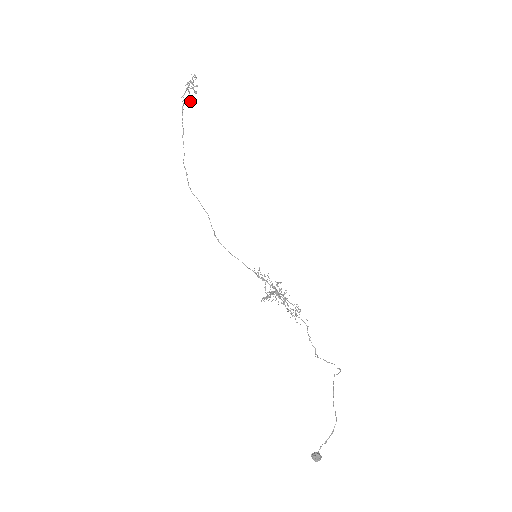
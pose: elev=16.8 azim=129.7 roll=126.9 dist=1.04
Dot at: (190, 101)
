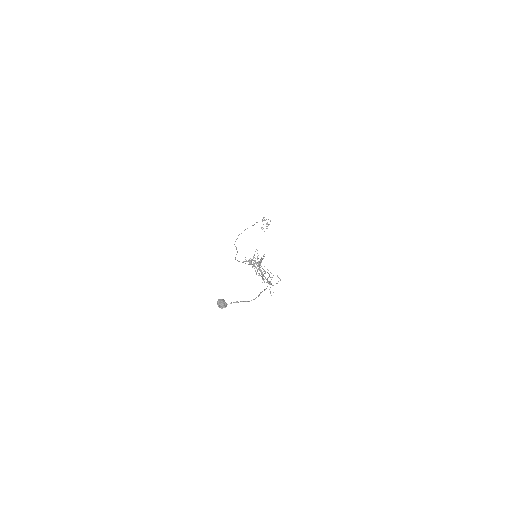
Dot at: (261, 227)
